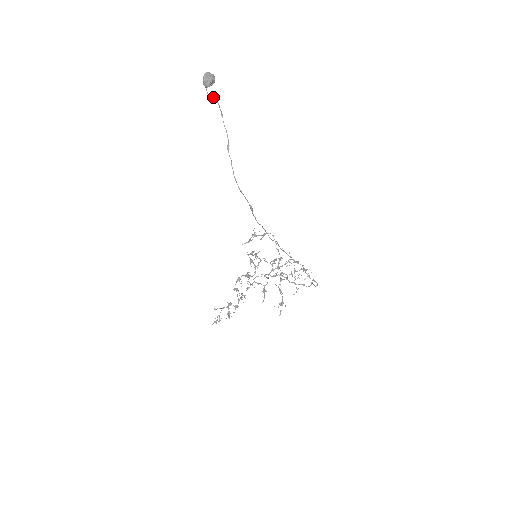
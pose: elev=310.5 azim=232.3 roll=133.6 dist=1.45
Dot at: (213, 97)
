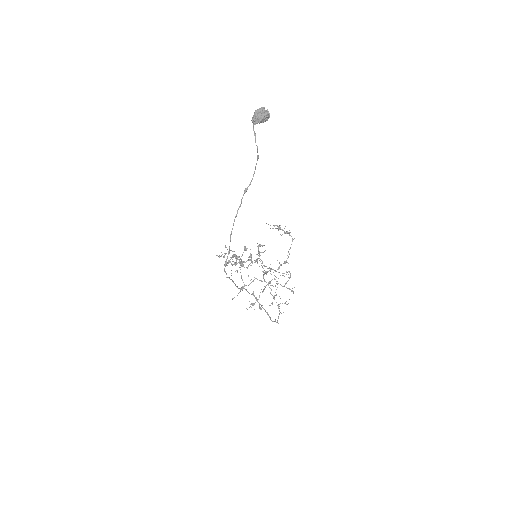
Dot at: (255, 137)
